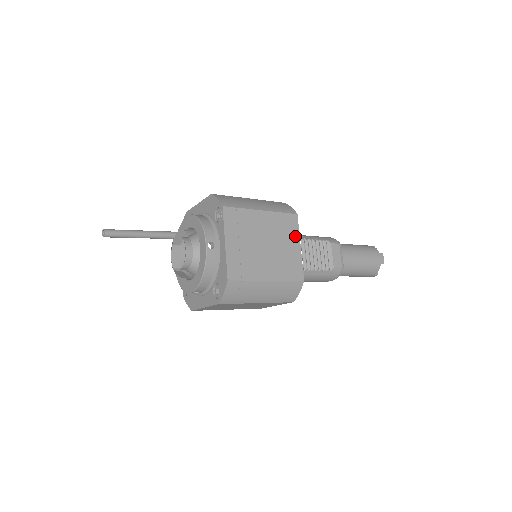
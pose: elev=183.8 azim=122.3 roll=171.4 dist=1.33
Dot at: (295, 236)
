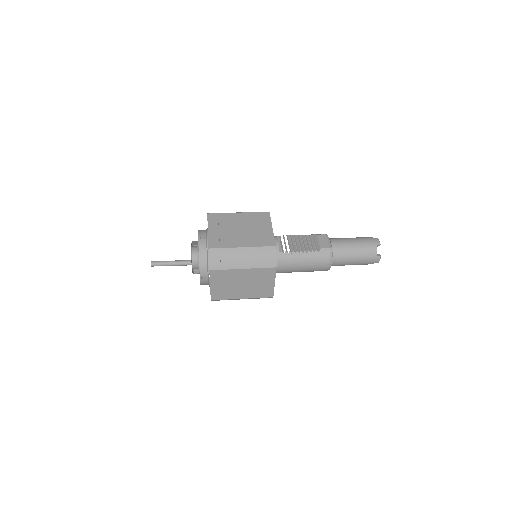
Dot at: (267, 223)
